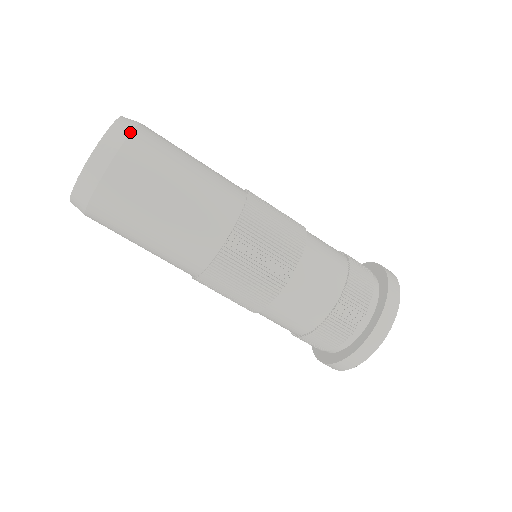
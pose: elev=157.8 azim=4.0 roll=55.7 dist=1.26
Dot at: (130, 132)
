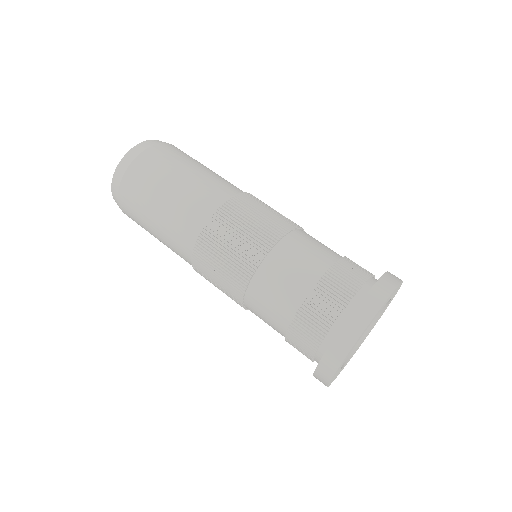
Dot at: (165, 143)
